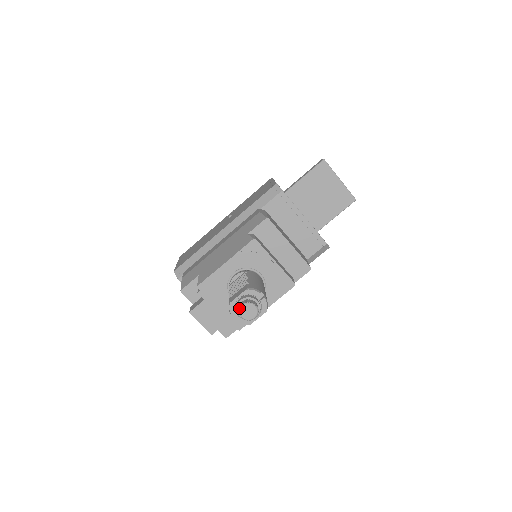
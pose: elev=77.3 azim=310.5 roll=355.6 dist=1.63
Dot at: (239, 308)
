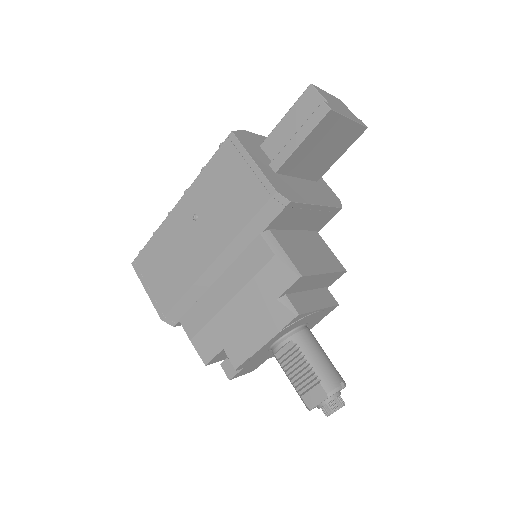
Dot at: (327, 416)
